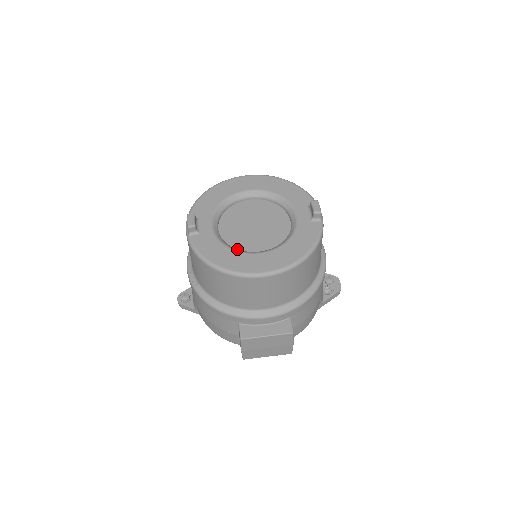
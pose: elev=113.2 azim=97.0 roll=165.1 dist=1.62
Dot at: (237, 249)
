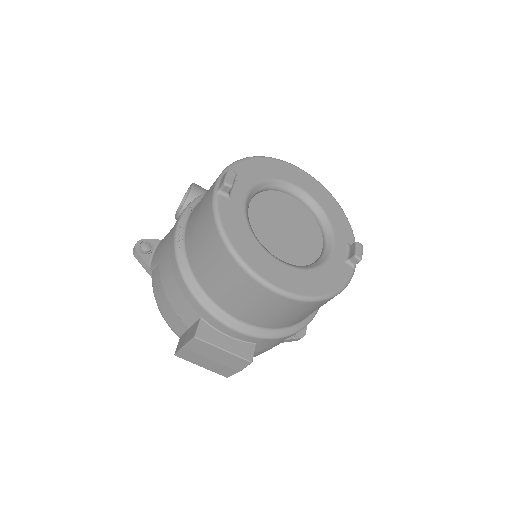
Dot at: occluded
